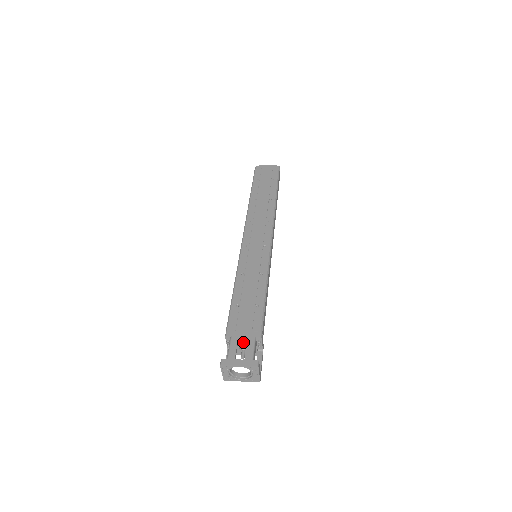
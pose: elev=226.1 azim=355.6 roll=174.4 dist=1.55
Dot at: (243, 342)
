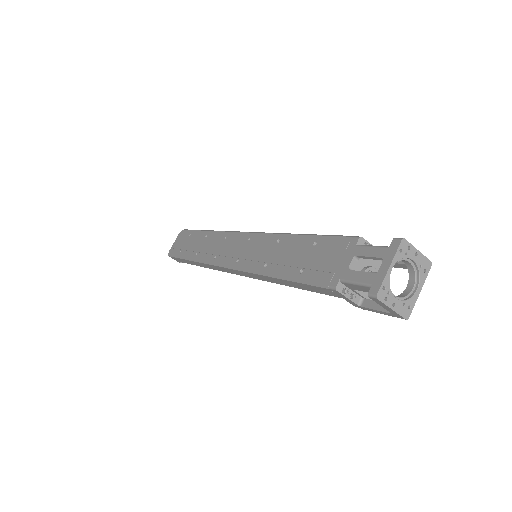
Dot at: (357, 268)
